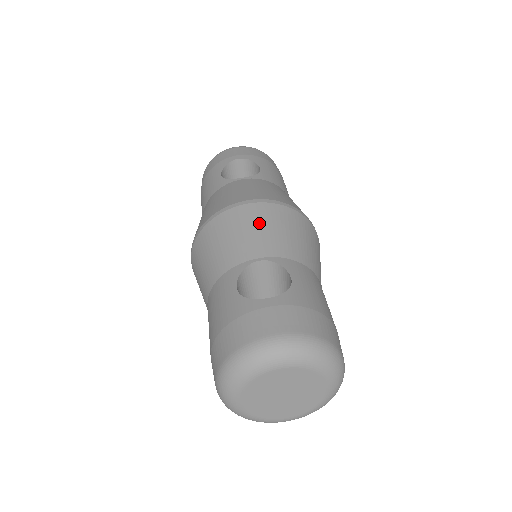
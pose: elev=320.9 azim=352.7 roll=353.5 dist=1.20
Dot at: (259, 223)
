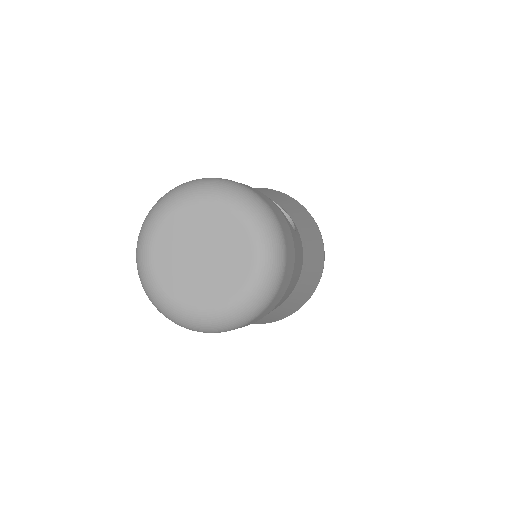
Dot at: (301, 212)
